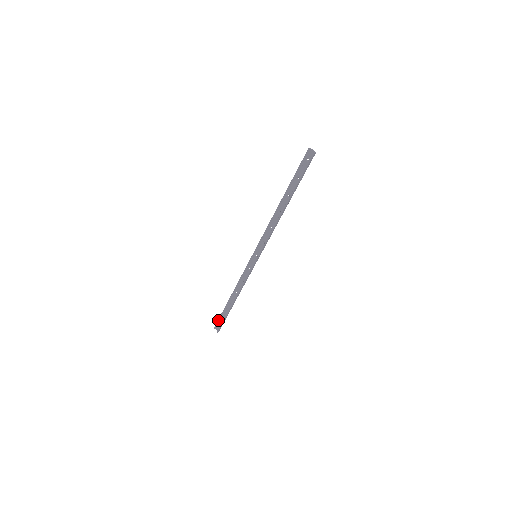
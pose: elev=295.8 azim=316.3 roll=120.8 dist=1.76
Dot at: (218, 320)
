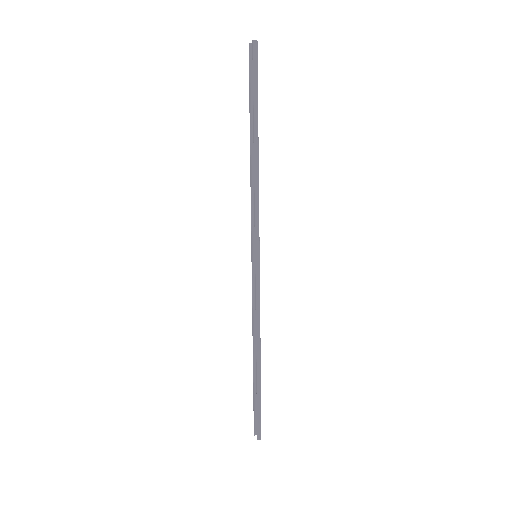
Dot at: occluded
